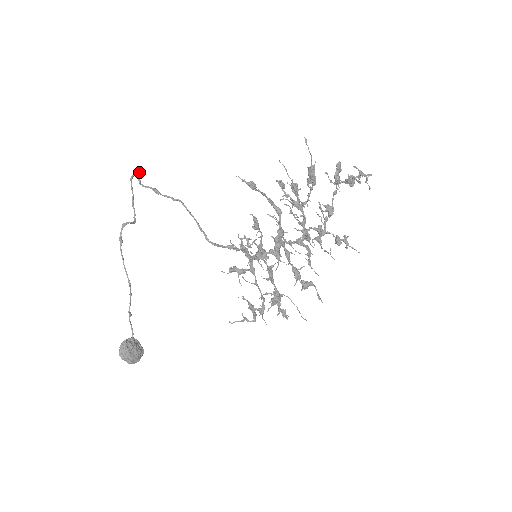
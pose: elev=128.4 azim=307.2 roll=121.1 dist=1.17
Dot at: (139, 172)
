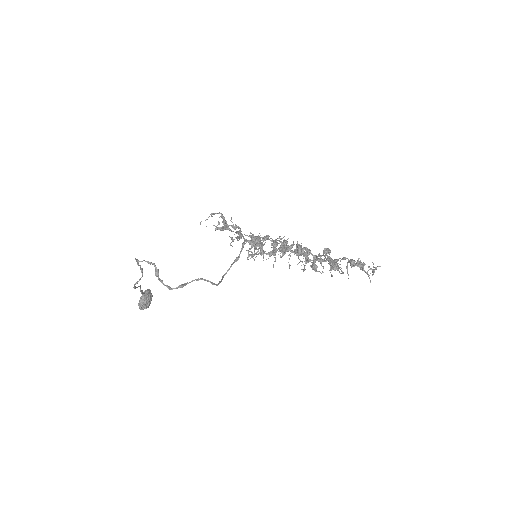
Dot at: (158, 276)
